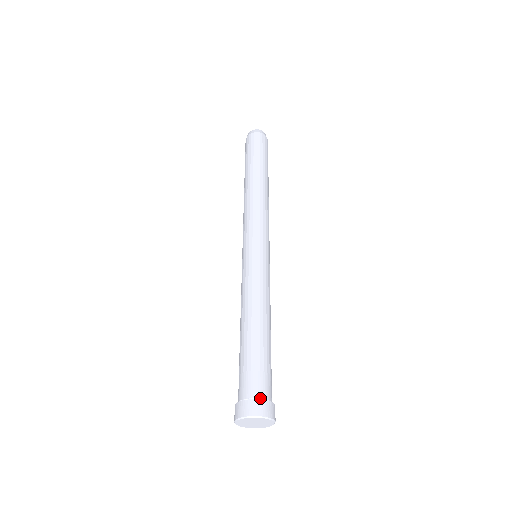
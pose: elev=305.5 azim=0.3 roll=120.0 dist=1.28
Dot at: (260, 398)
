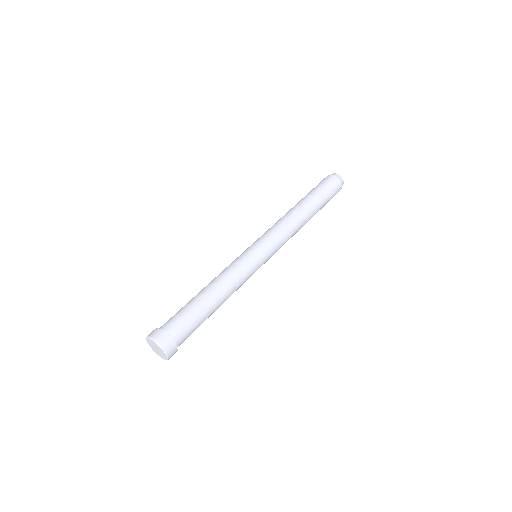
Dot at: (164, 330)
